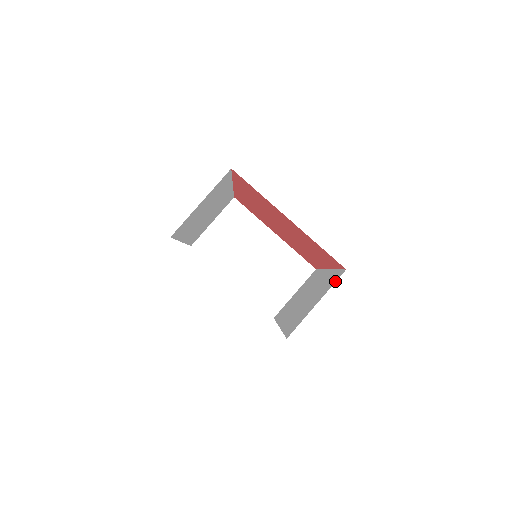
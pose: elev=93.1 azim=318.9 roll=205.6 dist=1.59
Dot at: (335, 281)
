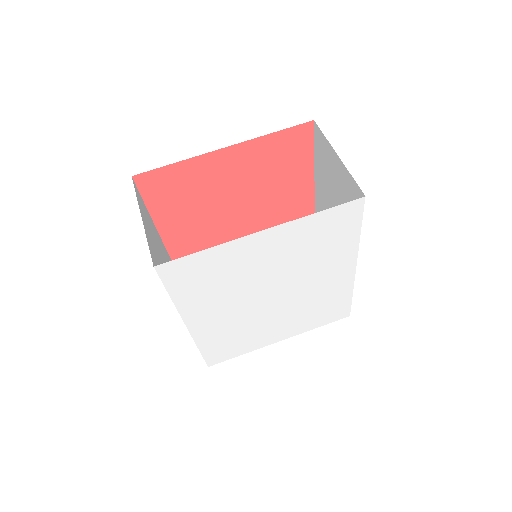
Dot at: (321, 134)
